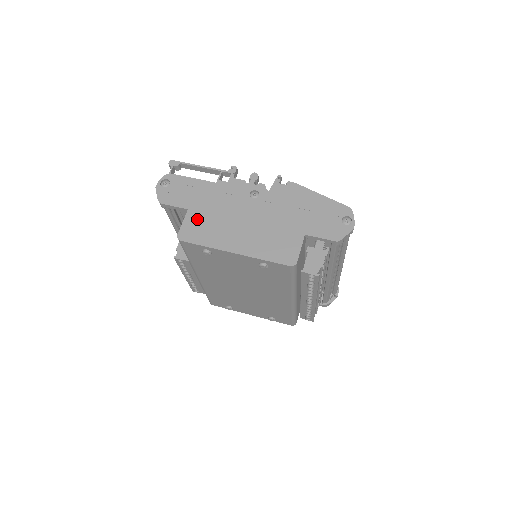
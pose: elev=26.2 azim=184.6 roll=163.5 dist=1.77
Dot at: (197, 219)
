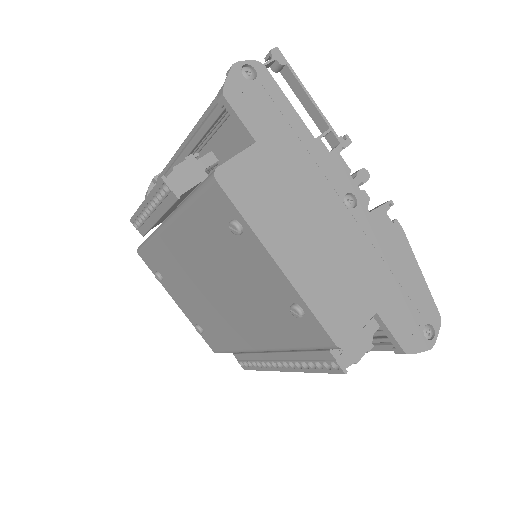
Dot at: (260, 168)
